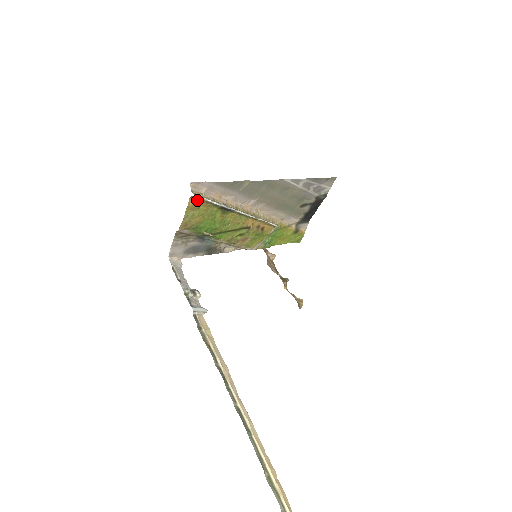
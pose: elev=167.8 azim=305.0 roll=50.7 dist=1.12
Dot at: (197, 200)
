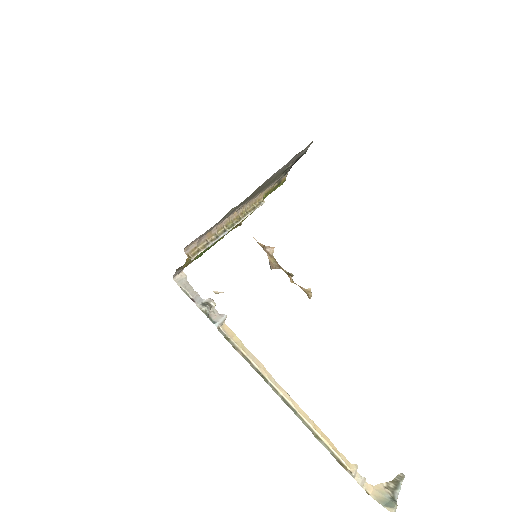
Dot at: occluded
